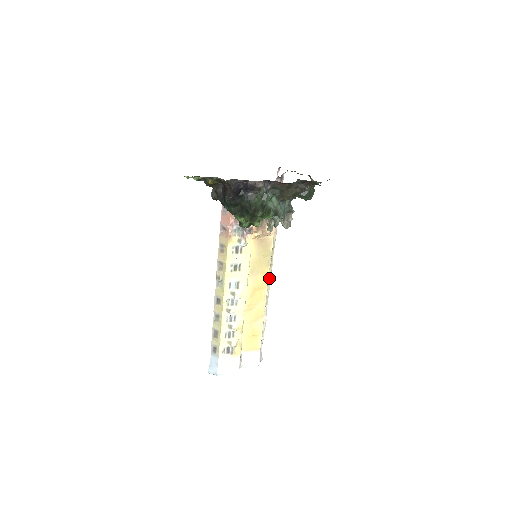
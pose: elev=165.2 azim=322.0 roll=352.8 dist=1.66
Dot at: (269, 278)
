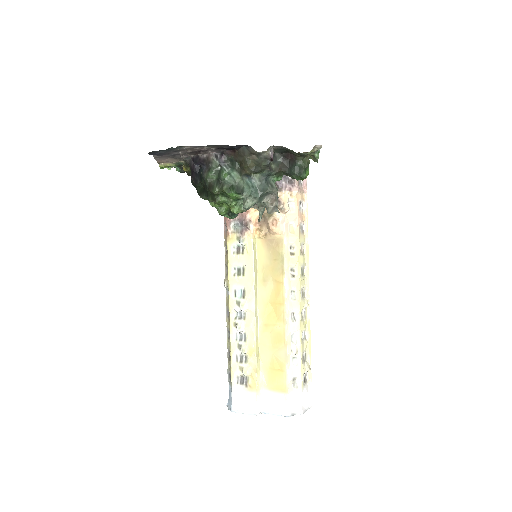
Dot at: (294, 294)
